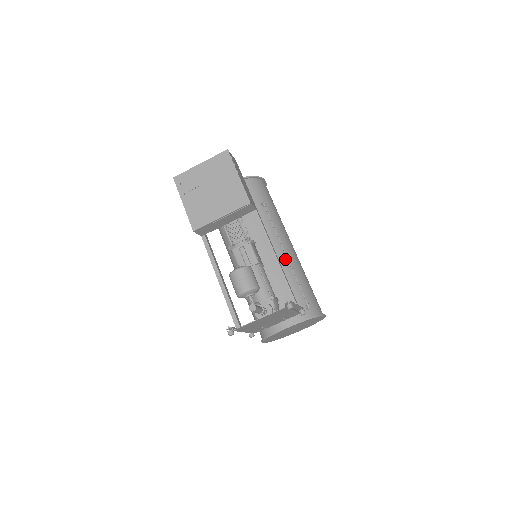
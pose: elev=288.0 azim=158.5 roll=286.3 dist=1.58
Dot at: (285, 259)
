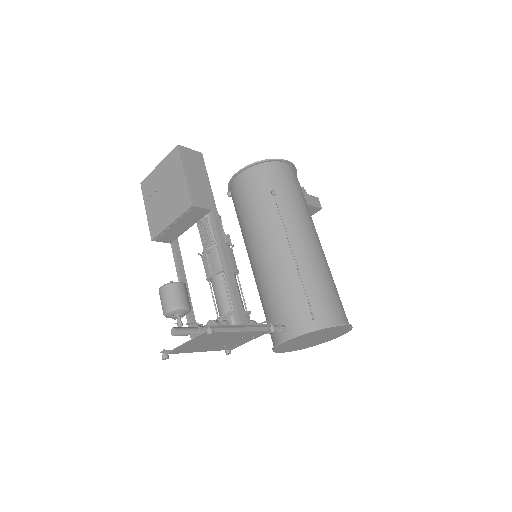
Dot at: (292, 257)
